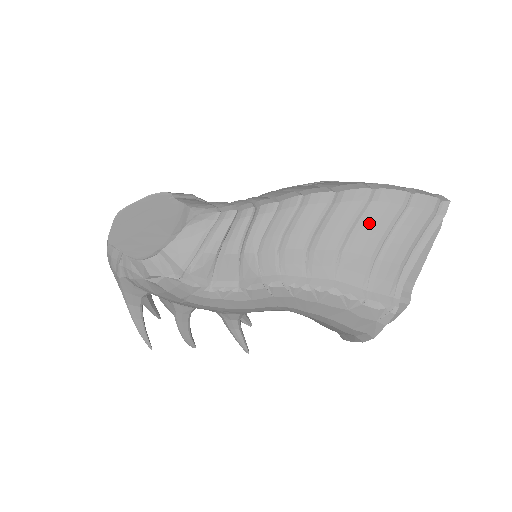
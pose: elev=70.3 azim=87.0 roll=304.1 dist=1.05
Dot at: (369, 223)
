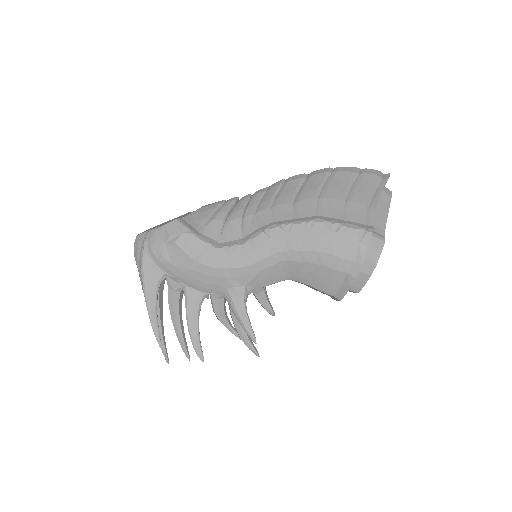
Dot at: (335, 182)
